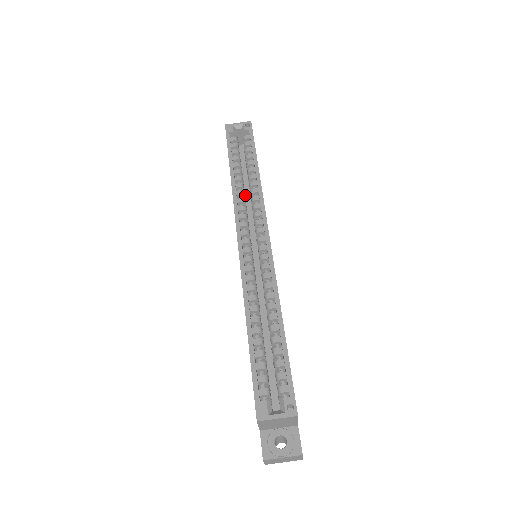
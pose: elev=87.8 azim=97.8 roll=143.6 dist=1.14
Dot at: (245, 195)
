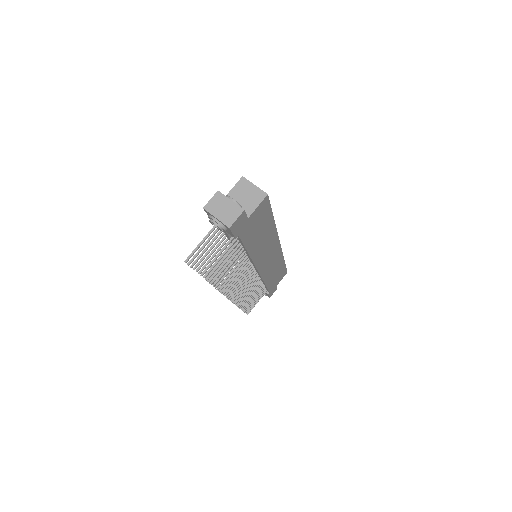
Dot at: occluded
